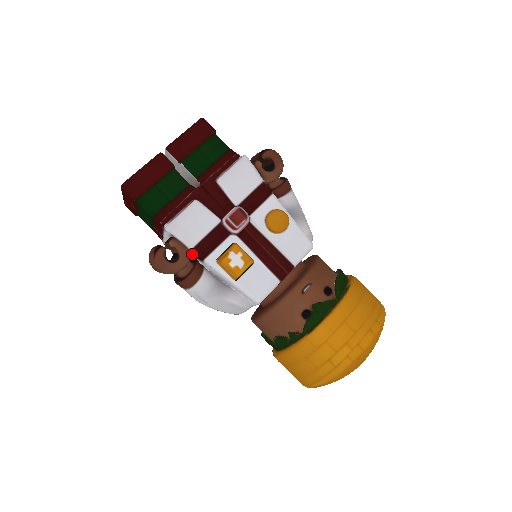
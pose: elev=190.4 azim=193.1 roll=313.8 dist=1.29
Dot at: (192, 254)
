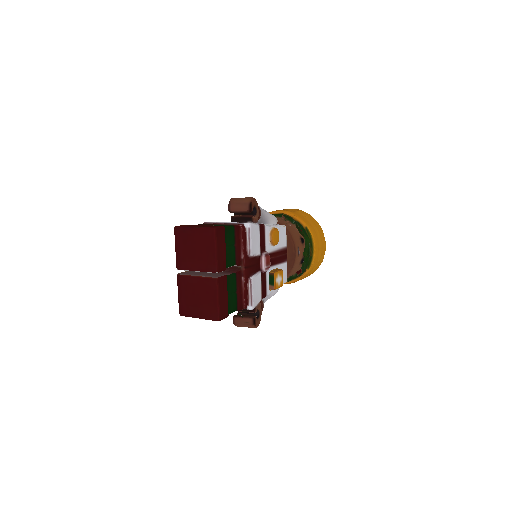
Dot at: occluded
